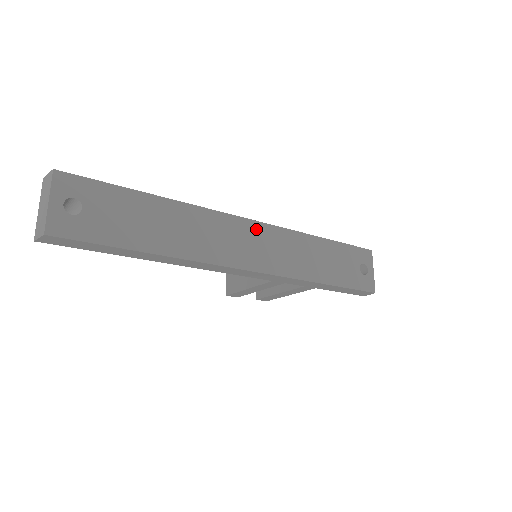
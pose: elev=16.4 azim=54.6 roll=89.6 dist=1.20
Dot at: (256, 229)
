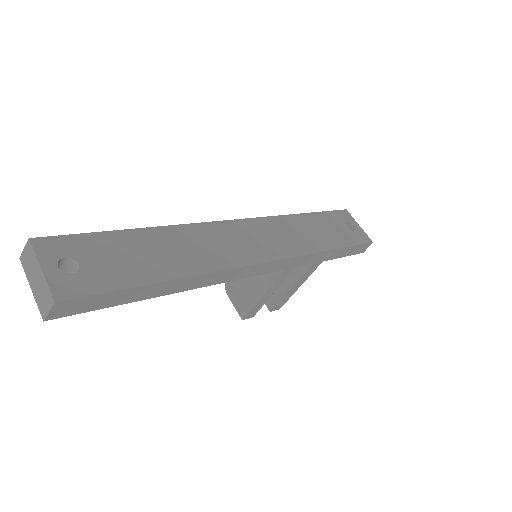
Dot at: (245, 226)
